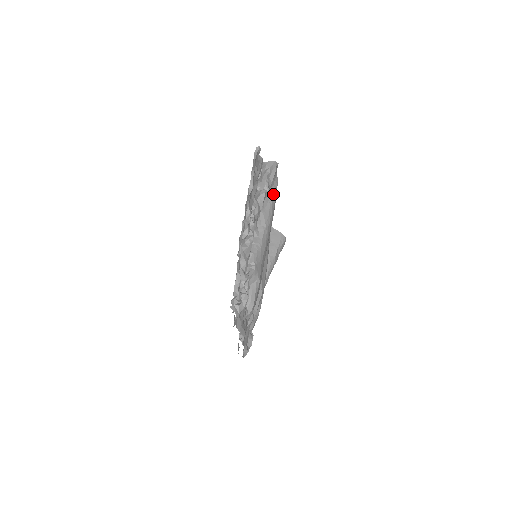
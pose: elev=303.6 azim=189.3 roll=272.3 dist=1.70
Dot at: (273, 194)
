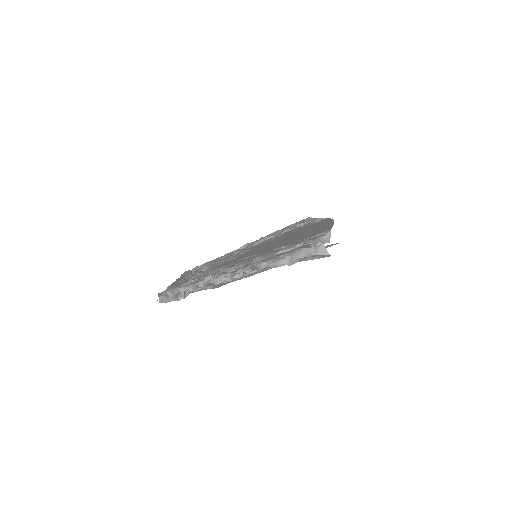
Dot at: occluded
